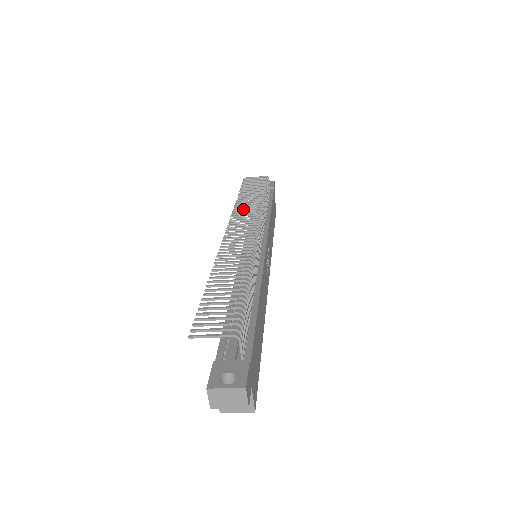
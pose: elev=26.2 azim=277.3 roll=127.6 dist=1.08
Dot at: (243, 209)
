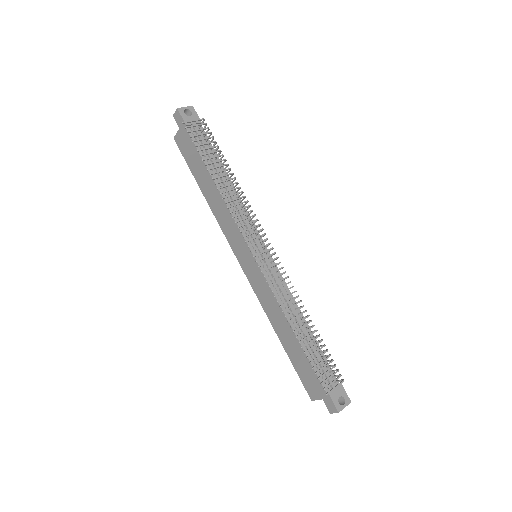
Dot at: (238, 210)
